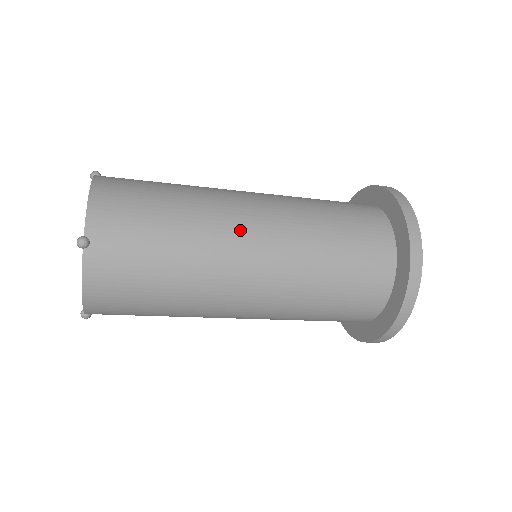
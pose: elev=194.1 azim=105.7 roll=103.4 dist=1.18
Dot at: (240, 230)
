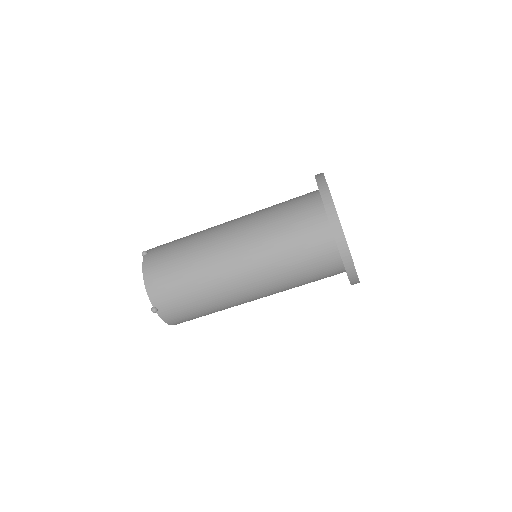
Dot at: occluded
